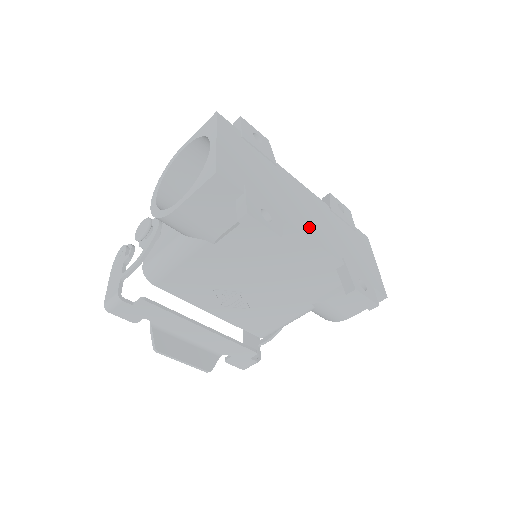
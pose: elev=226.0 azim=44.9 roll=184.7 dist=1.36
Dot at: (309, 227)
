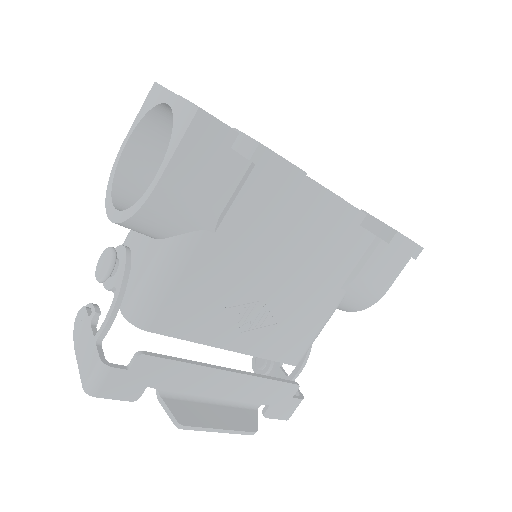
Dot at: occluded
